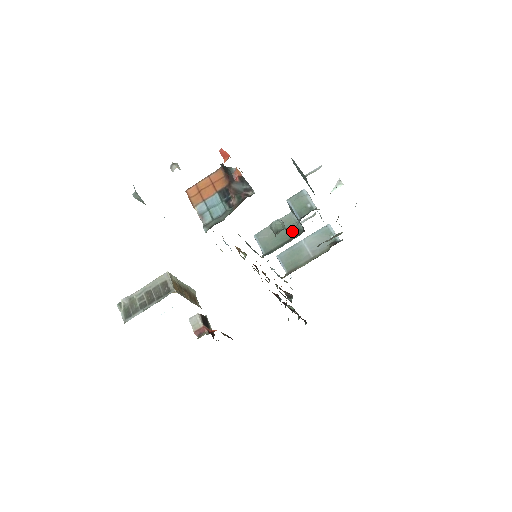
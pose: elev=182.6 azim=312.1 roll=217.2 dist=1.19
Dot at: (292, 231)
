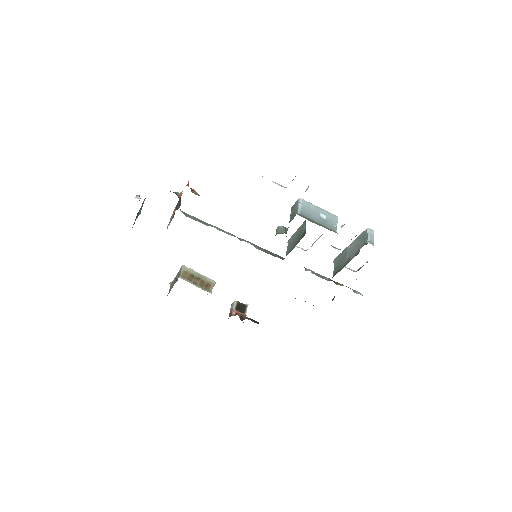
Dot at: (301, 235)
